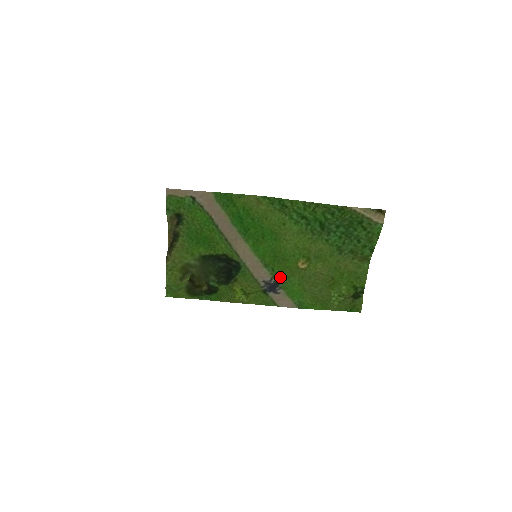
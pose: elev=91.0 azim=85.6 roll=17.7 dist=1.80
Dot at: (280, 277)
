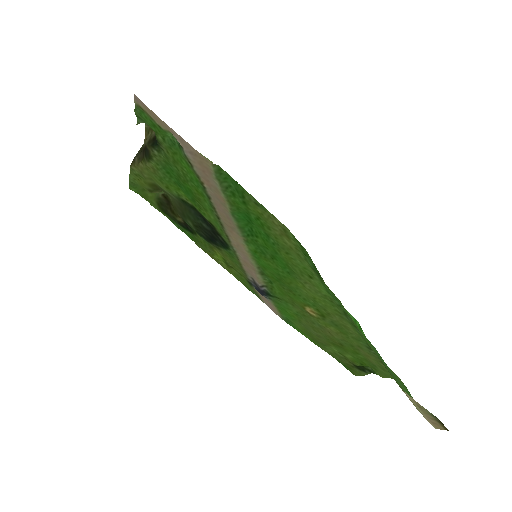
Dot at: (275, 294)
